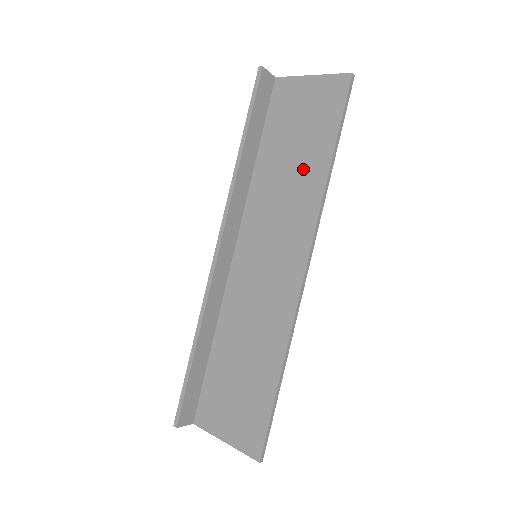
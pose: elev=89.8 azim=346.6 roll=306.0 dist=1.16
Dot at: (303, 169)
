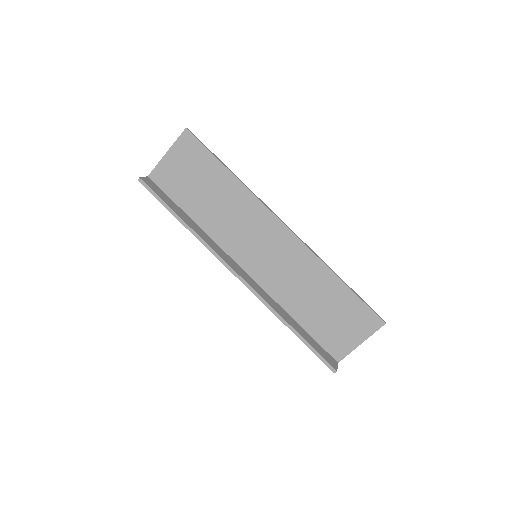
Dot at: (223, 192)
